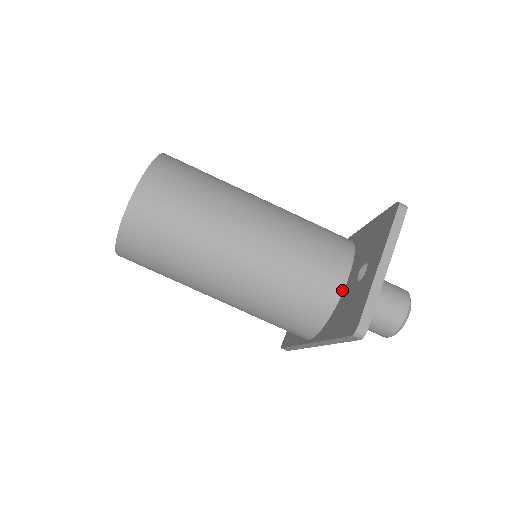
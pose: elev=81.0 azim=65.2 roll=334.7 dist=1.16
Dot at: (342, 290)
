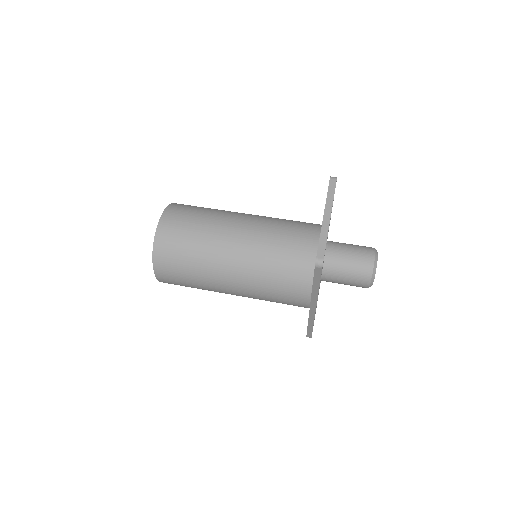
Dot at: occluded
